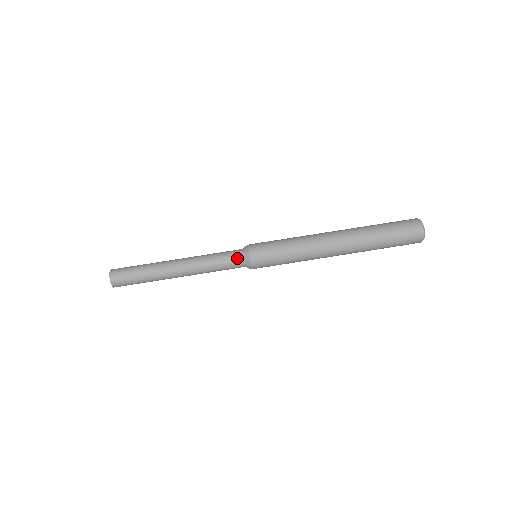
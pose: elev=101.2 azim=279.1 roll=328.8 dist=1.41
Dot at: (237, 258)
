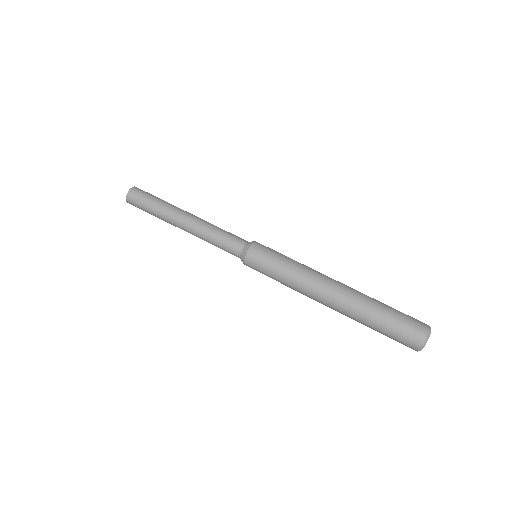
Dot at: (236, 247)
